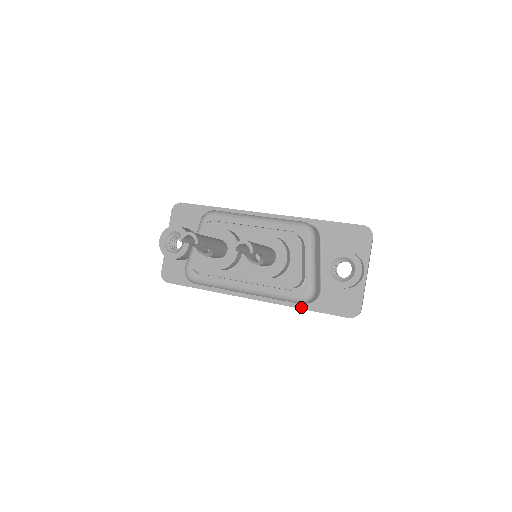
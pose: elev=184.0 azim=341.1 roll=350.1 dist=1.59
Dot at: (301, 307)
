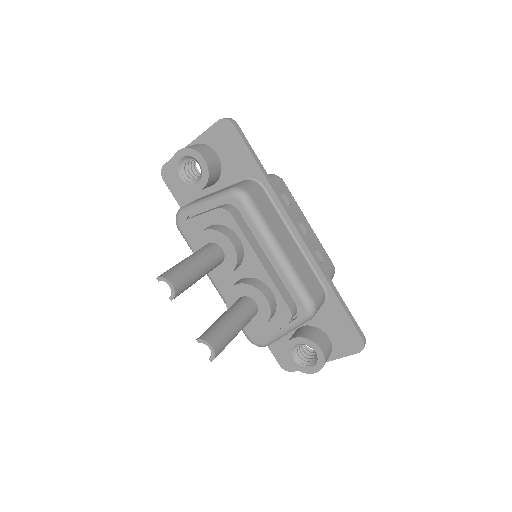
Dot at: occluded
